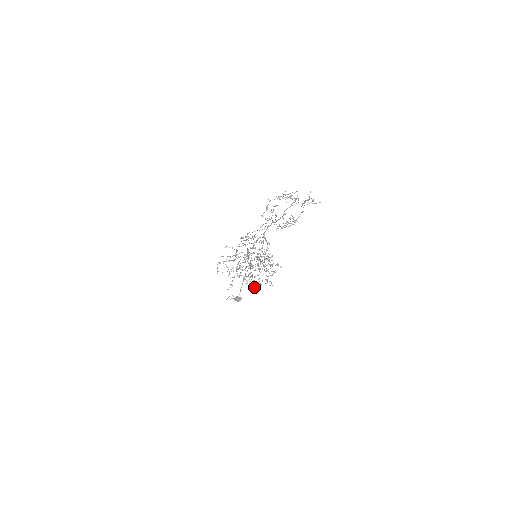
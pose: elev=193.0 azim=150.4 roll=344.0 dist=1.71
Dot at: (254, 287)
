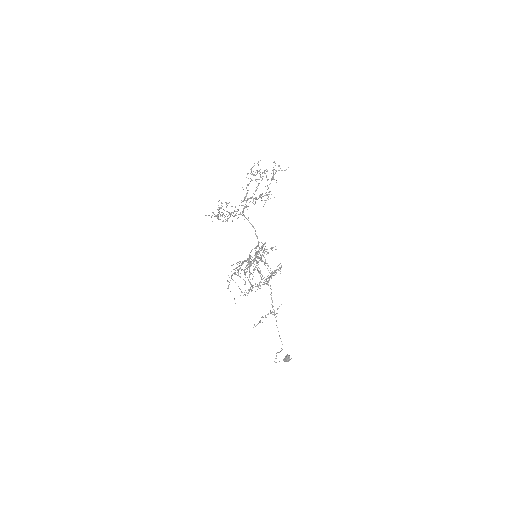
Dot at: occluded
